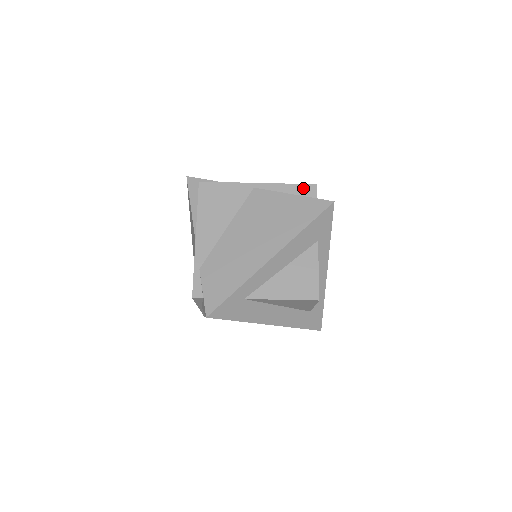
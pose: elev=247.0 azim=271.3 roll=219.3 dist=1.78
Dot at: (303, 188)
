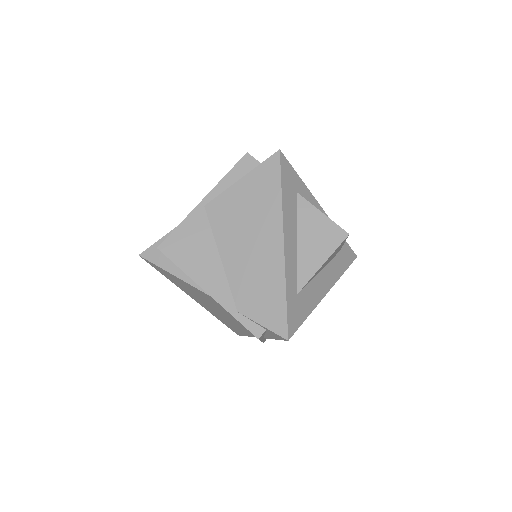
Dot at: (241, 166)
